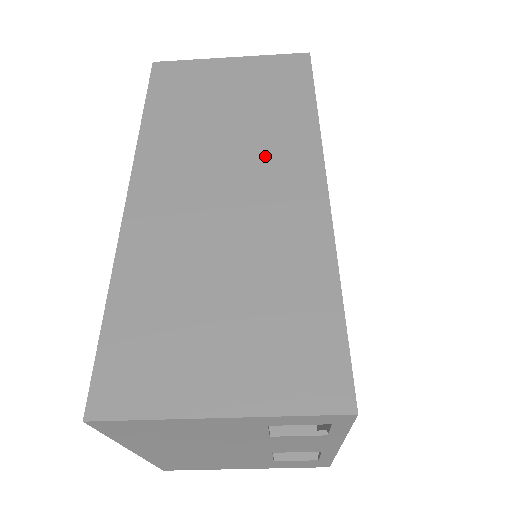
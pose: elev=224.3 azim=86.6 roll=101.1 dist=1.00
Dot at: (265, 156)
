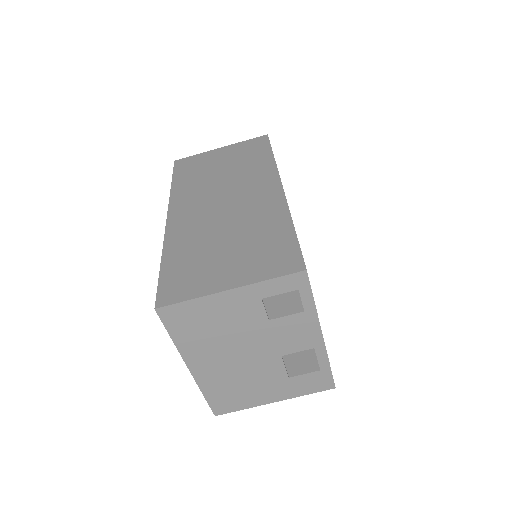
Dot at: (245, 183)
